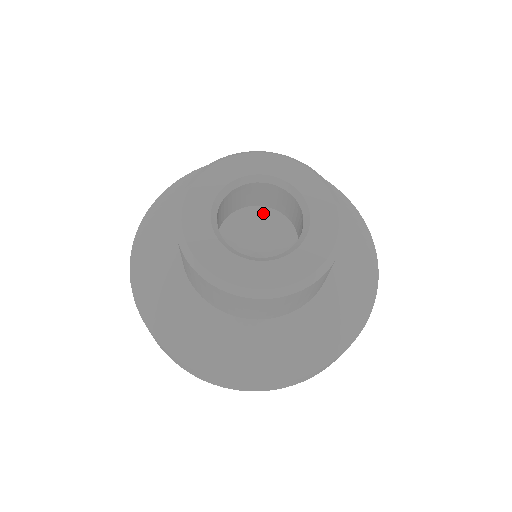
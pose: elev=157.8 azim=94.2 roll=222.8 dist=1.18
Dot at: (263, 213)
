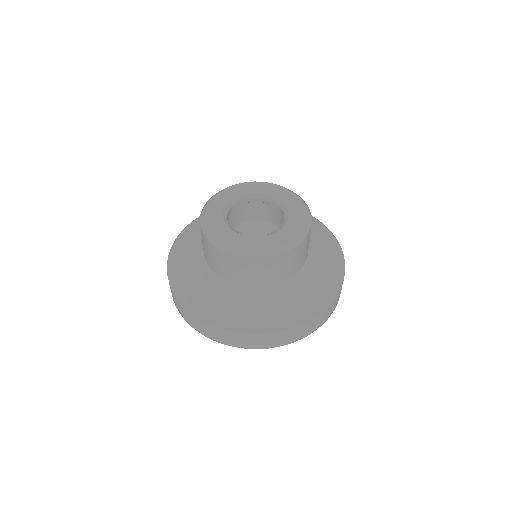
Dot at: (261, 225)
